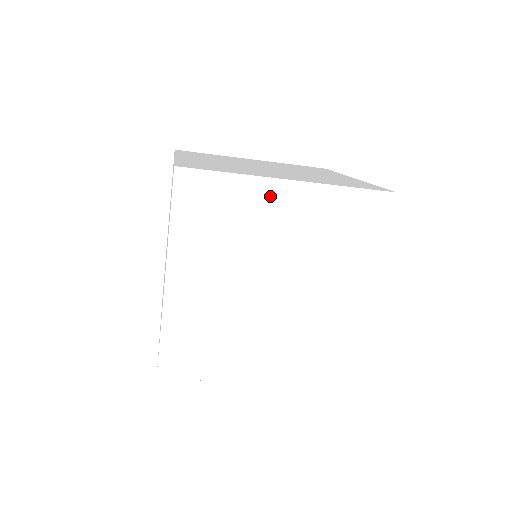
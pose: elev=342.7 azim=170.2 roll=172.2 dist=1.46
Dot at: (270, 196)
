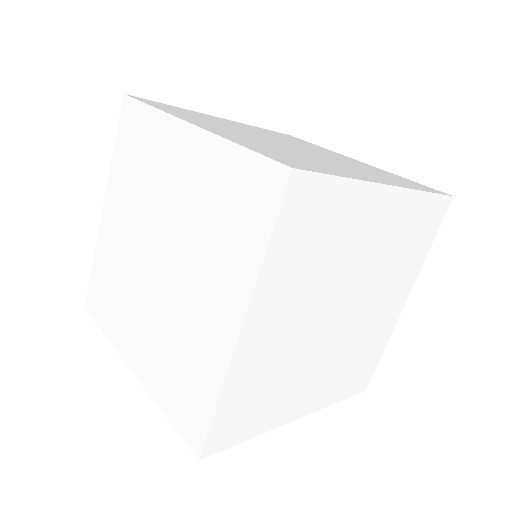
Dot at: (172, 140)
